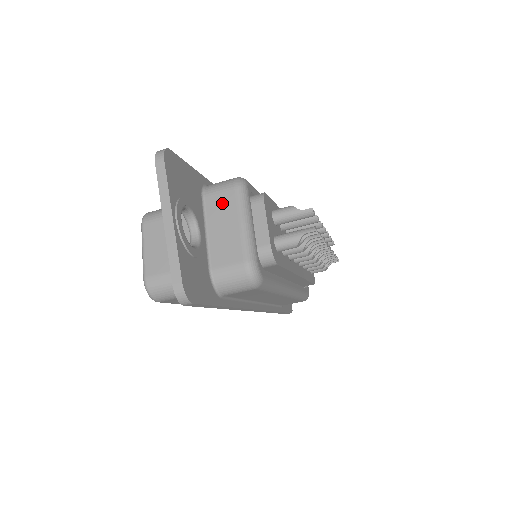
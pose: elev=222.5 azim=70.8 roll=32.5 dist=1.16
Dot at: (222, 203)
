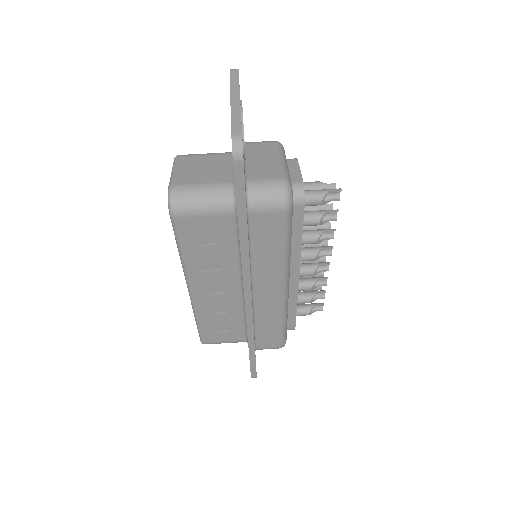
Dot at: (262, 148)
